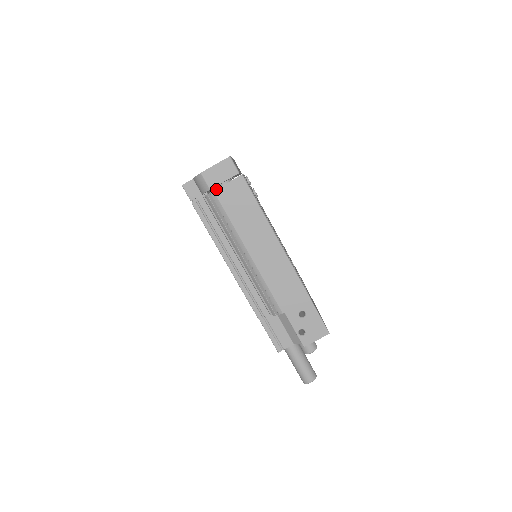
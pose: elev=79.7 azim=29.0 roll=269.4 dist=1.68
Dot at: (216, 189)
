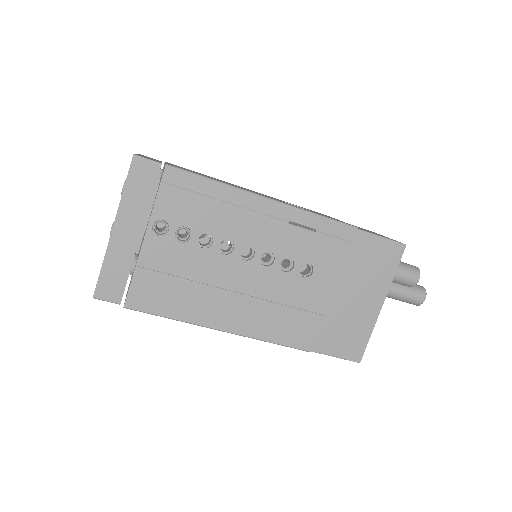
Dot at: occluded
